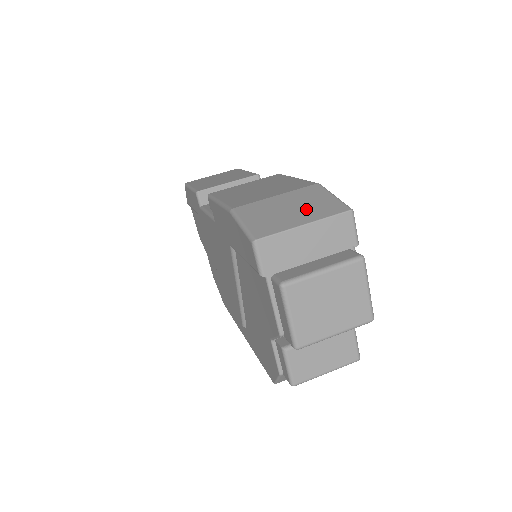
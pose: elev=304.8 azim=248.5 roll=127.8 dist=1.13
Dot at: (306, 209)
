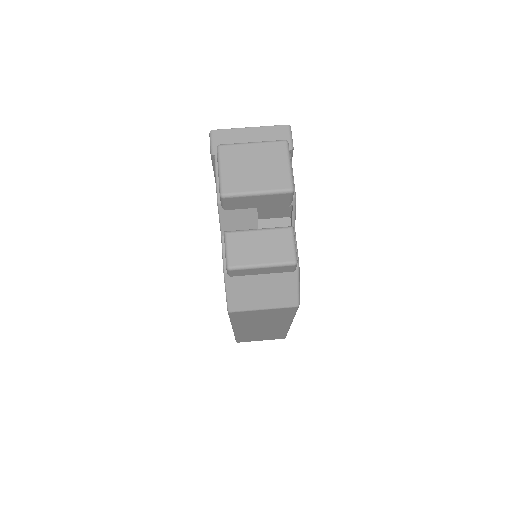
Dot at: occluded
